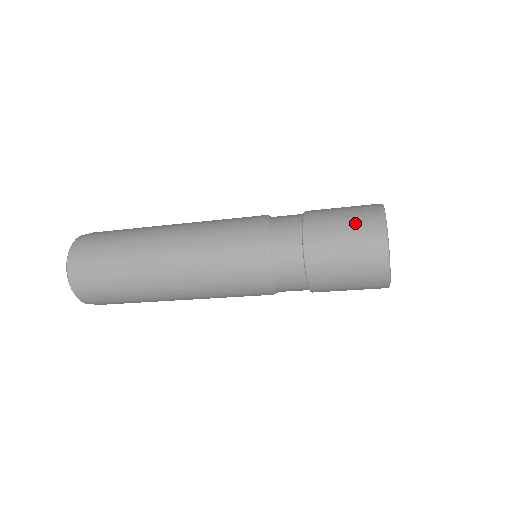
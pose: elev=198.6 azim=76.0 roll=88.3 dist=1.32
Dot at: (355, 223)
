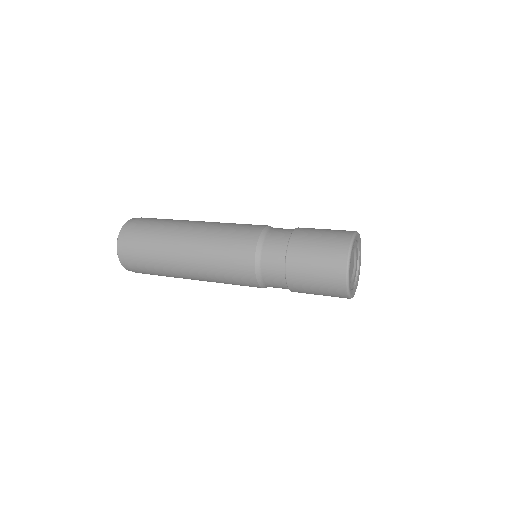
Dot at: (331, 235)
